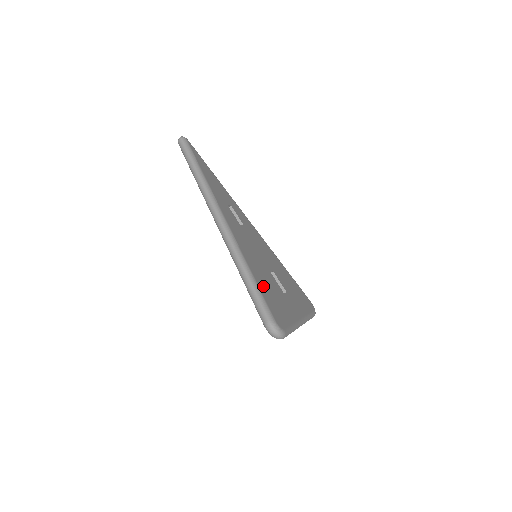
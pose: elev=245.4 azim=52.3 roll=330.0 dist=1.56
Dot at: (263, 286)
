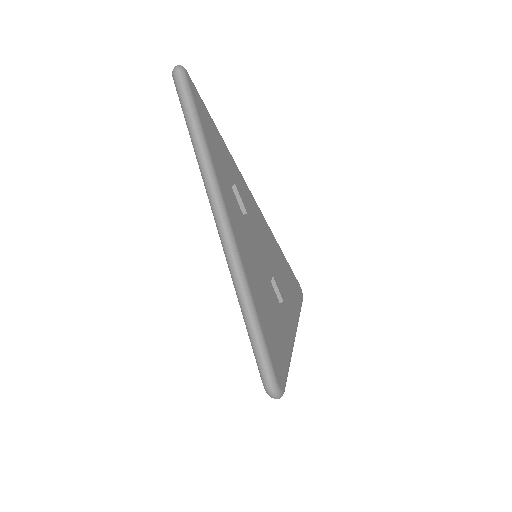
Dot at: (267, 326)
